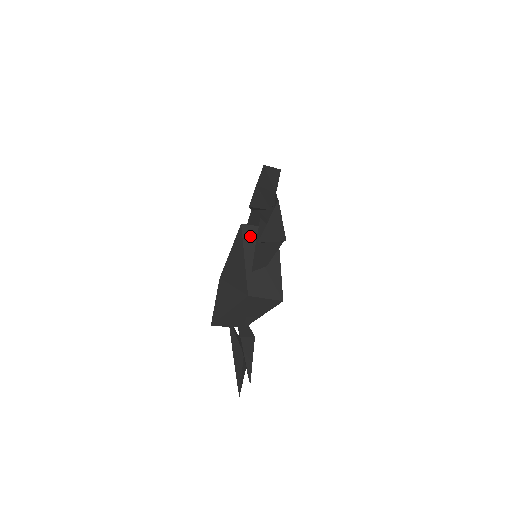
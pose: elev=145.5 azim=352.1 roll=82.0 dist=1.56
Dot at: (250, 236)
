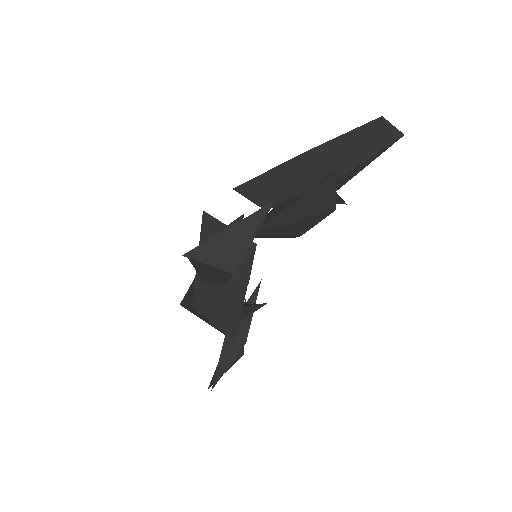
Dot at: (212, 234)
